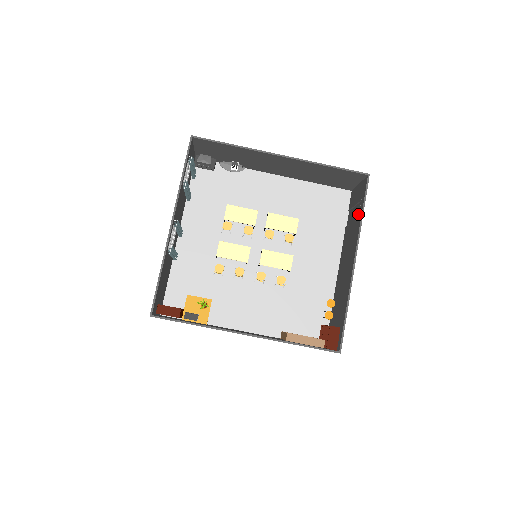
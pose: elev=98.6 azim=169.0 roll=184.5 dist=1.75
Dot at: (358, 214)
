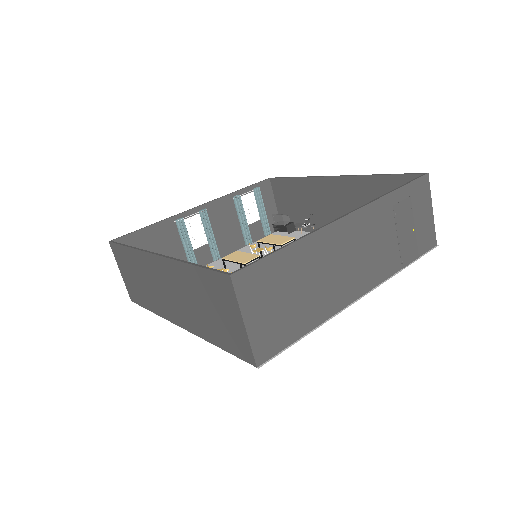
Dot at: (398, 211)
